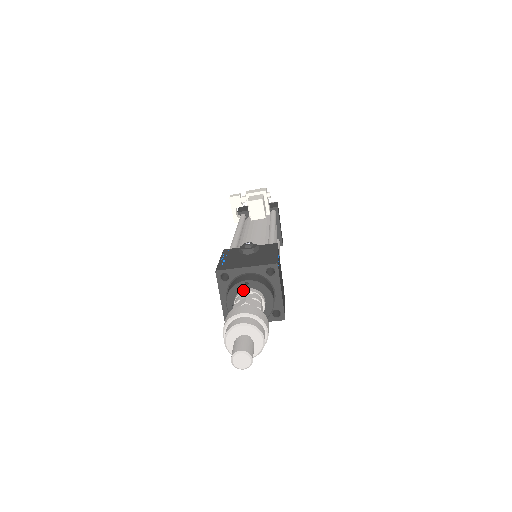
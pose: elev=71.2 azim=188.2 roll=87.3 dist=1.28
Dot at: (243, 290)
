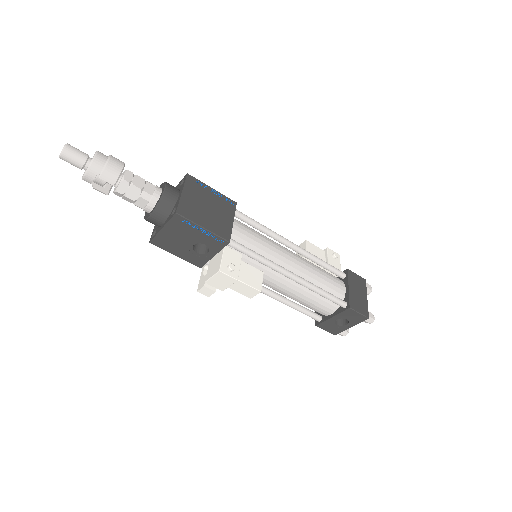
Dot at: occluded
